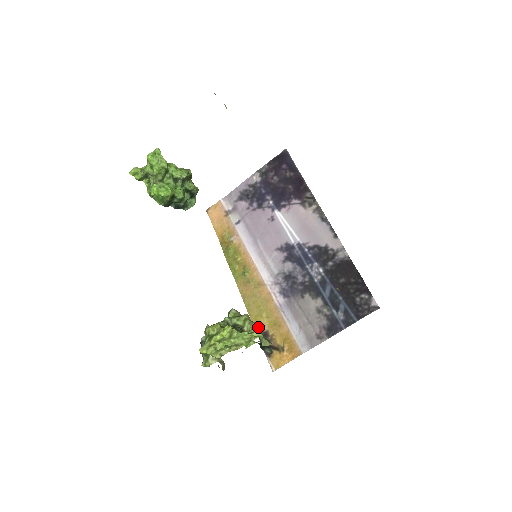
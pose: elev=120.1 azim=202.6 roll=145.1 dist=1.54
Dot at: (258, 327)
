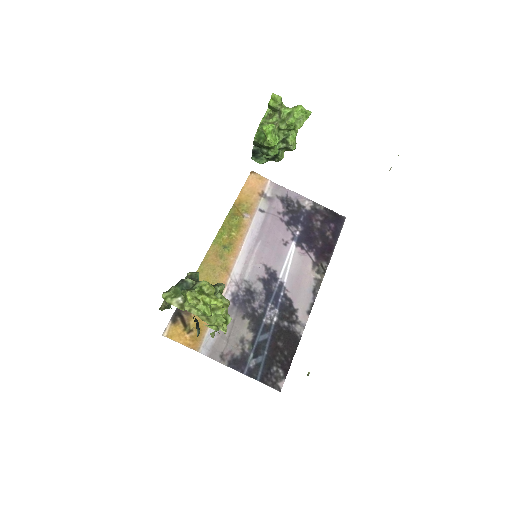
Dot at: (228, 321)
